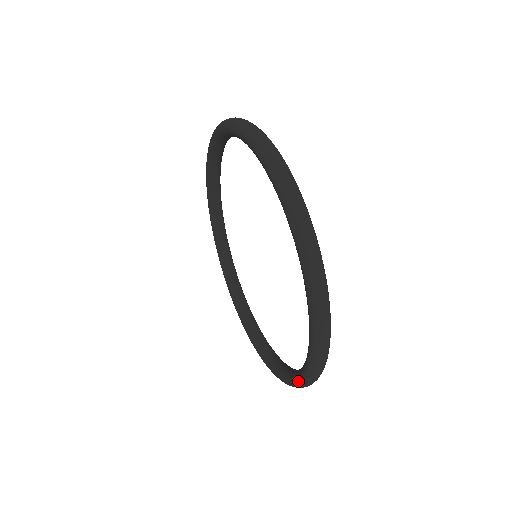
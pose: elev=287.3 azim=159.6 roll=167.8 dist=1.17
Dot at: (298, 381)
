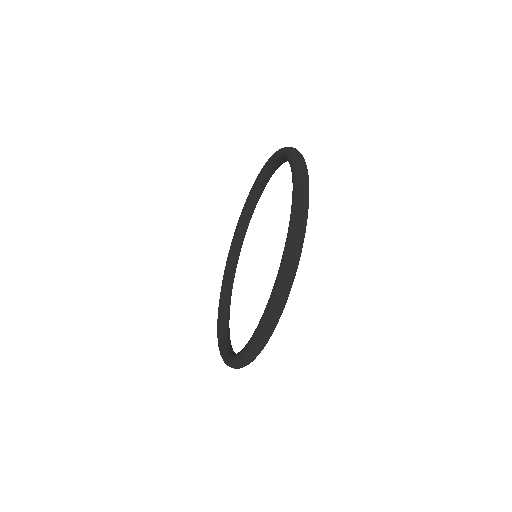
Dot at: (231, 360)
